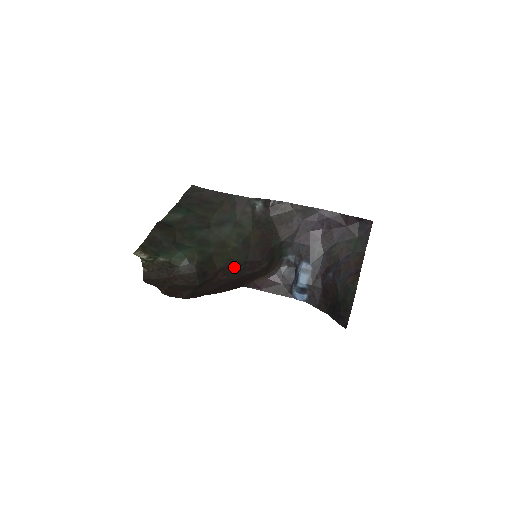
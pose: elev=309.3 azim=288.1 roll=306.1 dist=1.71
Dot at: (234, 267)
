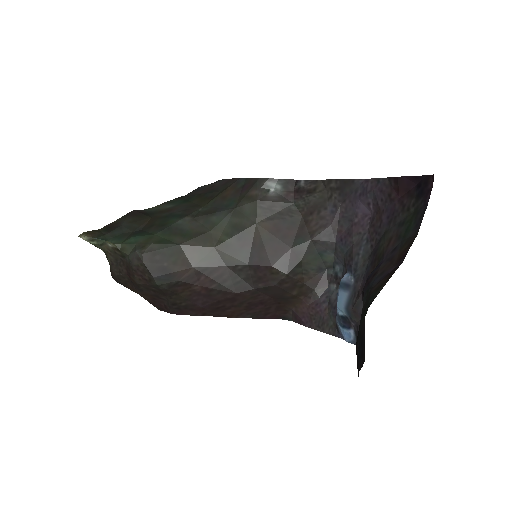
Dot at: (228, 272)
